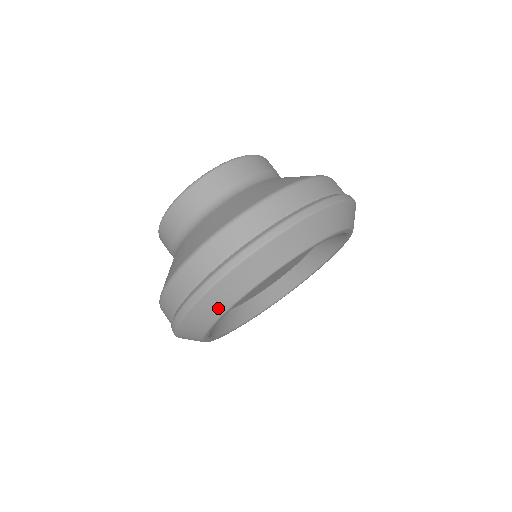
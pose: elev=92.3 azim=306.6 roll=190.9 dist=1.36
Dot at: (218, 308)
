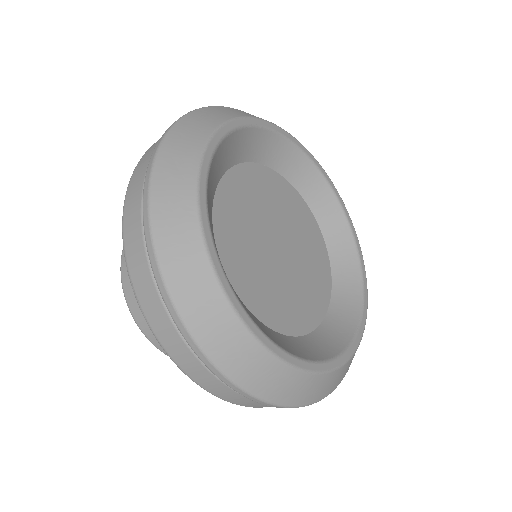
Dot at: (185, 221)
